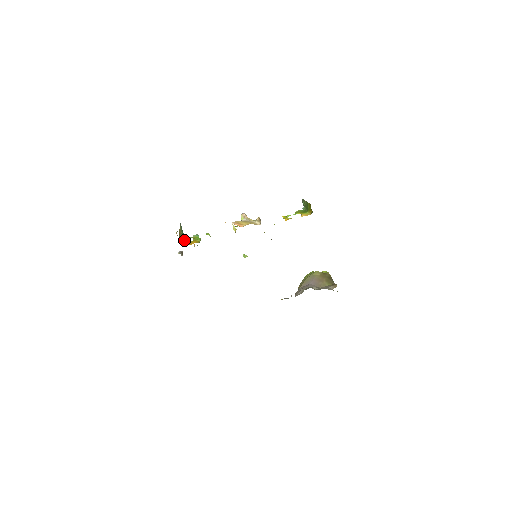
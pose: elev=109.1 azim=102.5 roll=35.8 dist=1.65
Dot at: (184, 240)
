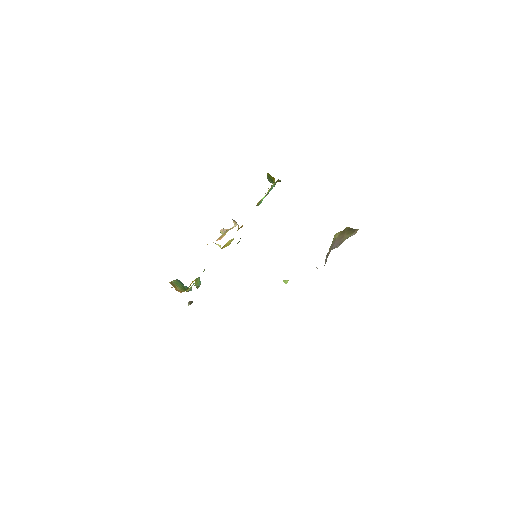
Dot at: (187, 290)
